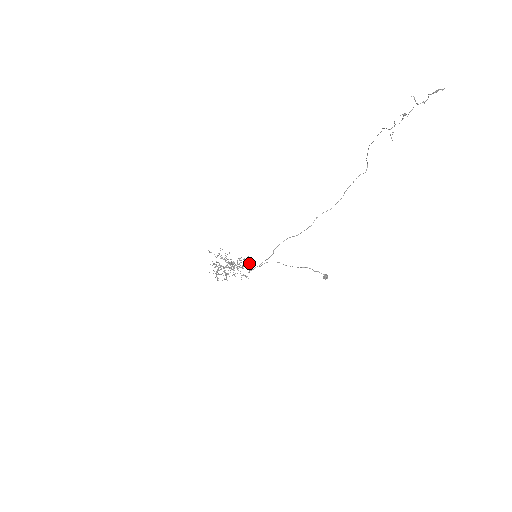
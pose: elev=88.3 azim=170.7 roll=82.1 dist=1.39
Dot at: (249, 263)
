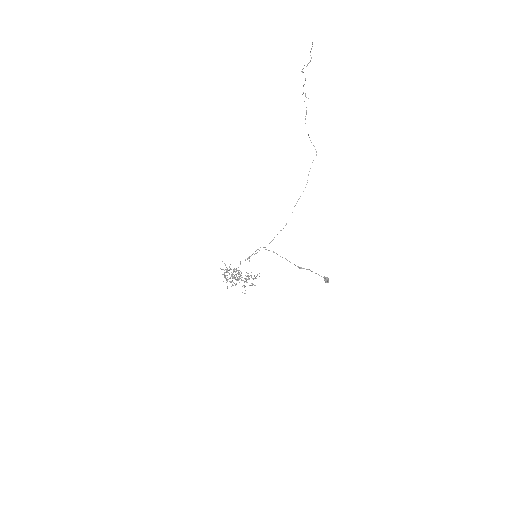
Dot at: occluded
